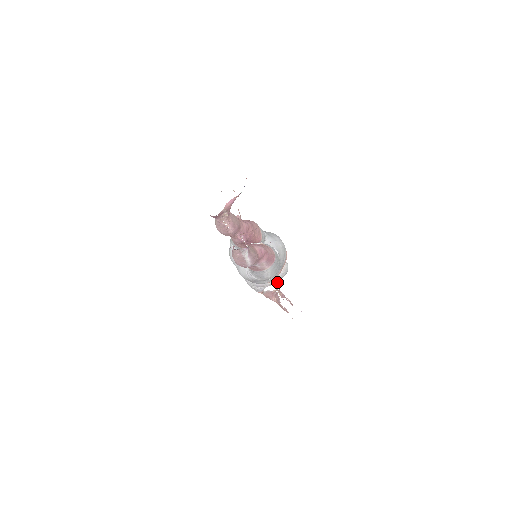
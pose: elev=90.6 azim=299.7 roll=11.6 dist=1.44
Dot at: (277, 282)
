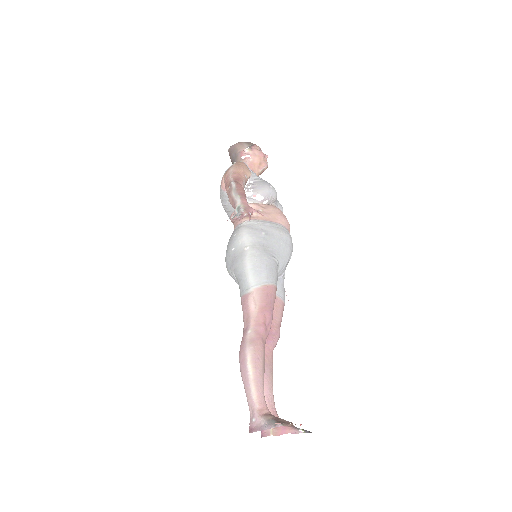
Dot at: occluded
